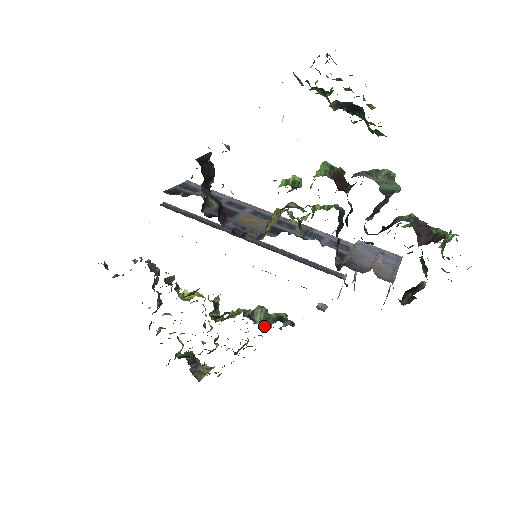
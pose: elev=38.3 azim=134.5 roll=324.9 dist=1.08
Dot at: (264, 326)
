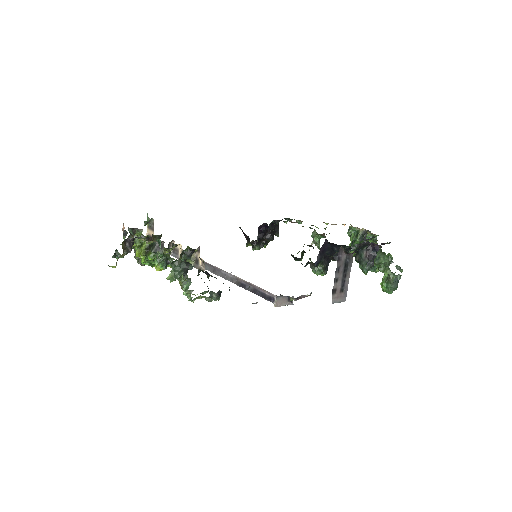
Dot at: (208, 277)
